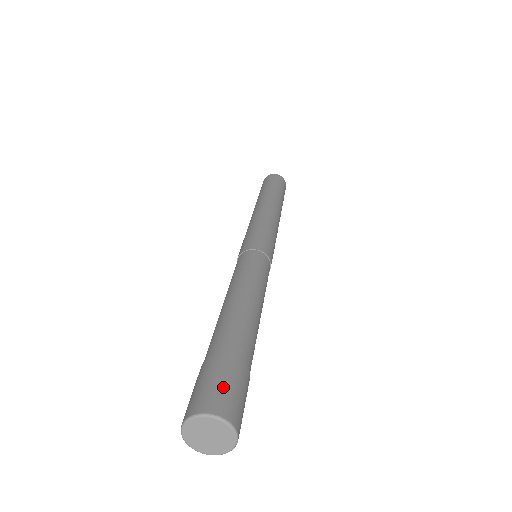
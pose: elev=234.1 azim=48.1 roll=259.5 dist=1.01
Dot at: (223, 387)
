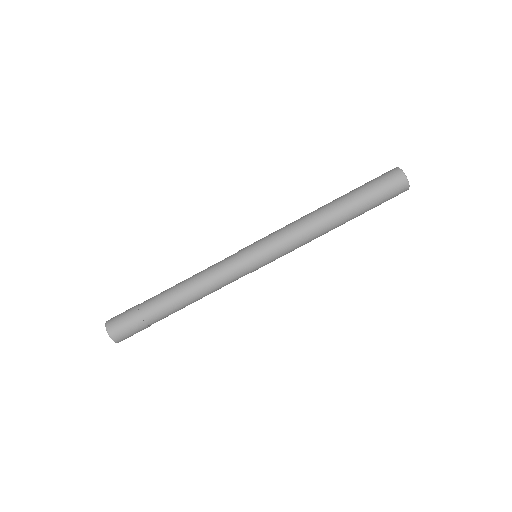
Dot at: (120, 317)
